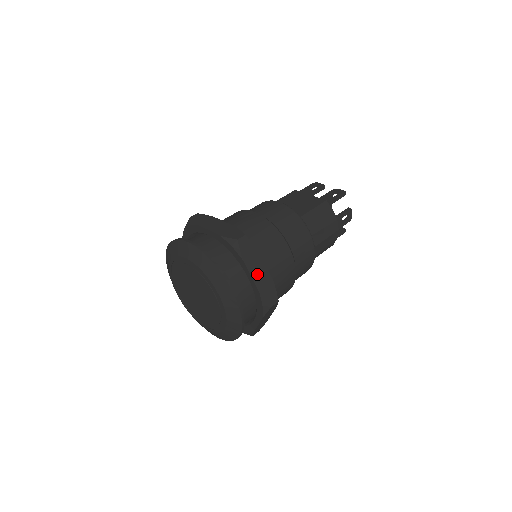
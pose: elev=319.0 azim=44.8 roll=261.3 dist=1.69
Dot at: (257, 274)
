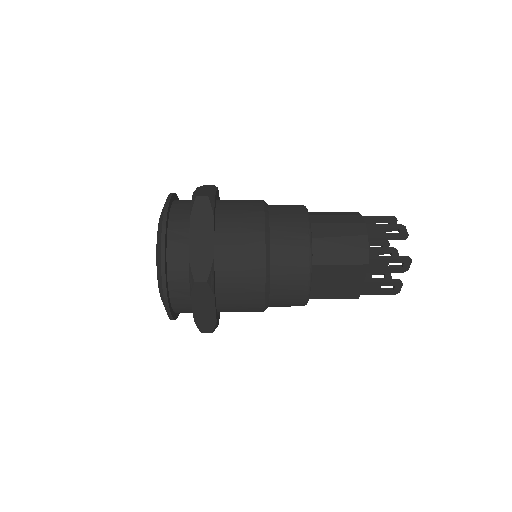
Dot at: occluded
